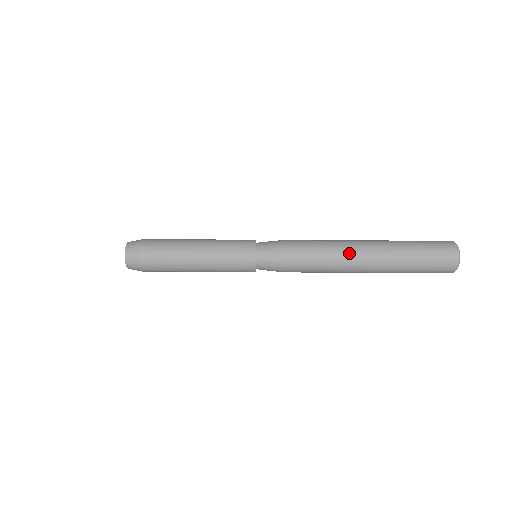
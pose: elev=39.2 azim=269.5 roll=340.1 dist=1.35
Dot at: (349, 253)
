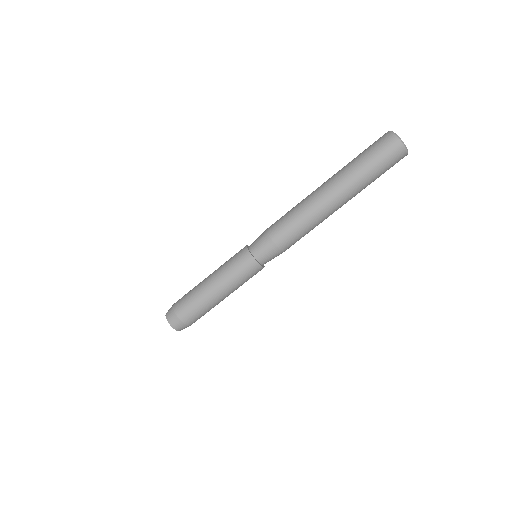
Dot at: (314, 201)
